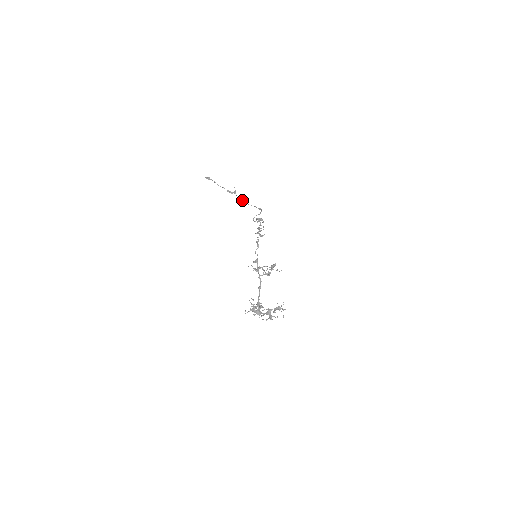
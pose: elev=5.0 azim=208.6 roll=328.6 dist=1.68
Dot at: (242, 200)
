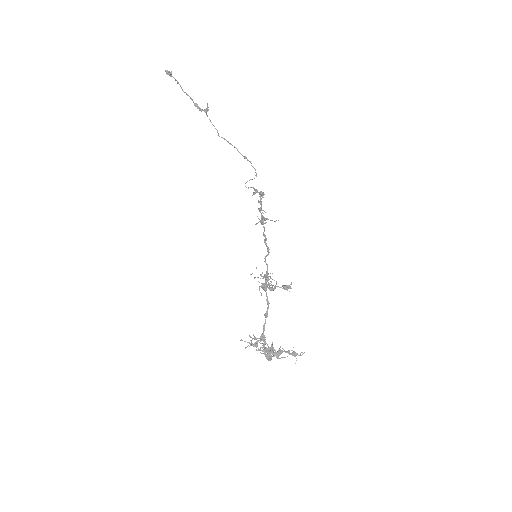
Dot at: occluded
